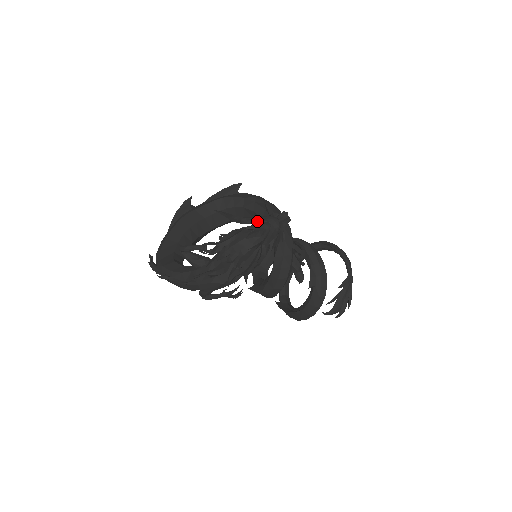
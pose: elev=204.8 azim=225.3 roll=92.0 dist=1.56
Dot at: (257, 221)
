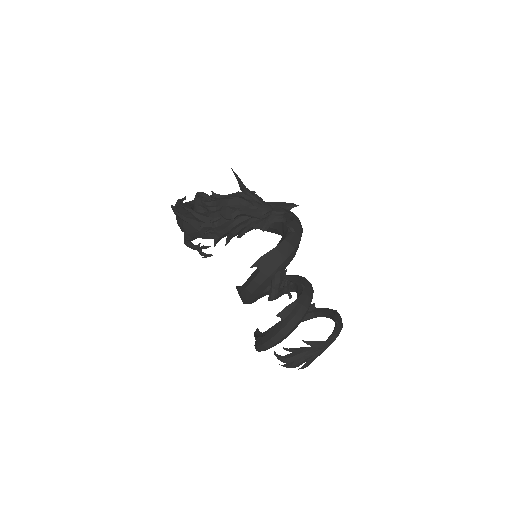
Dot at: (255, 198)
